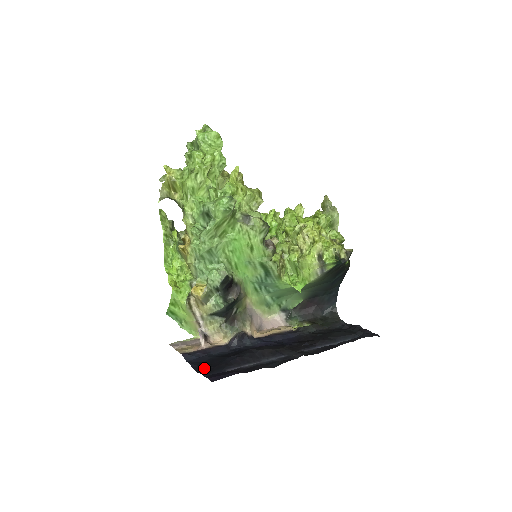
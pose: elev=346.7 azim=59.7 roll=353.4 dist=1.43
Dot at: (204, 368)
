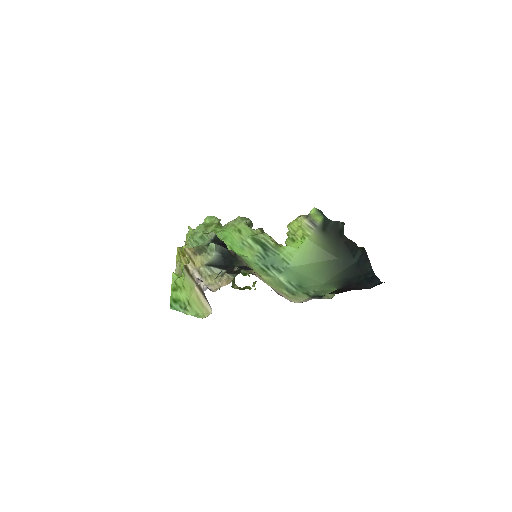
Dot at: occluded
